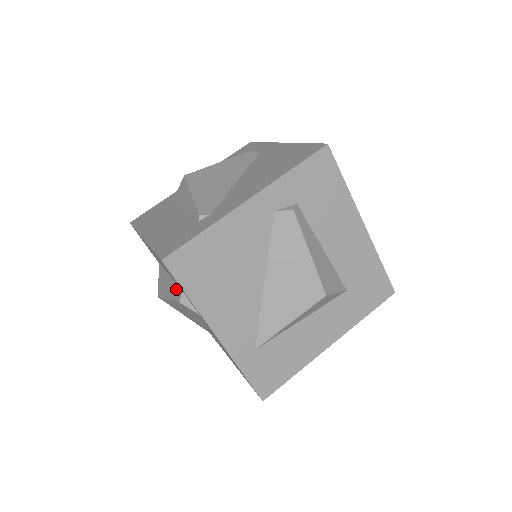
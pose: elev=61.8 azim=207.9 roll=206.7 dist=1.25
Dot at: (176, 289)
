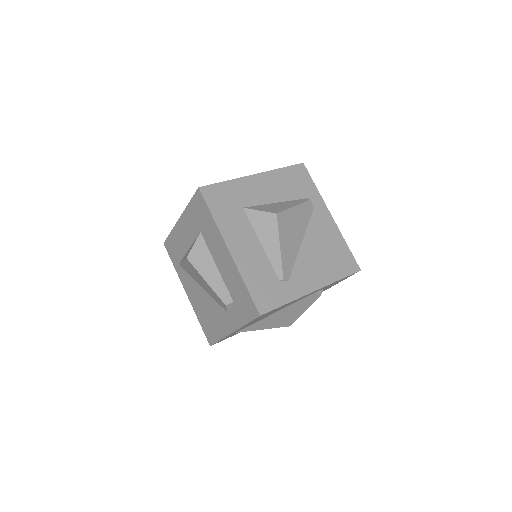
Dot at: (225, 291)
